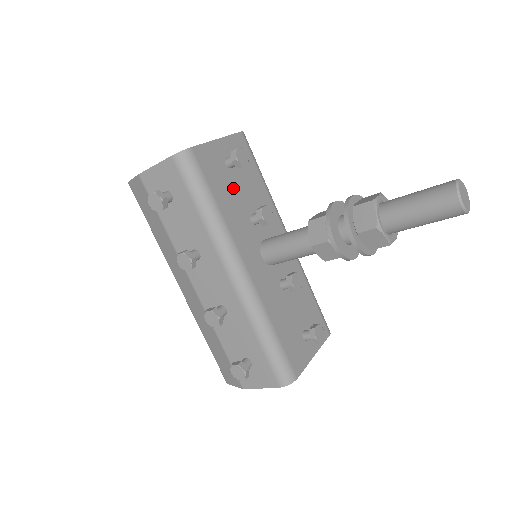
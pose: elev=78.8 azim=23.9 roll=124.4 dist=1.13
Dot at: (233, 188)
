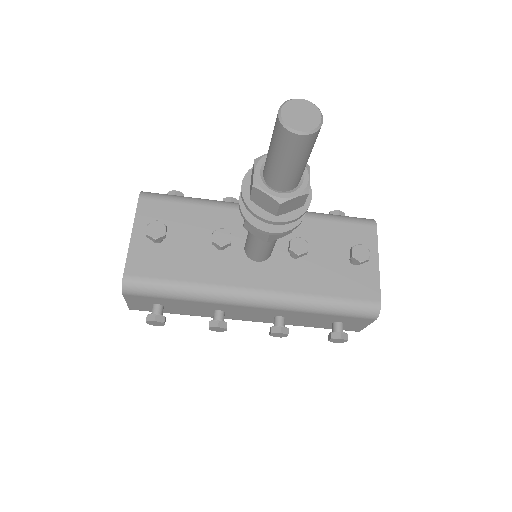
Dot at: (181, 250)
